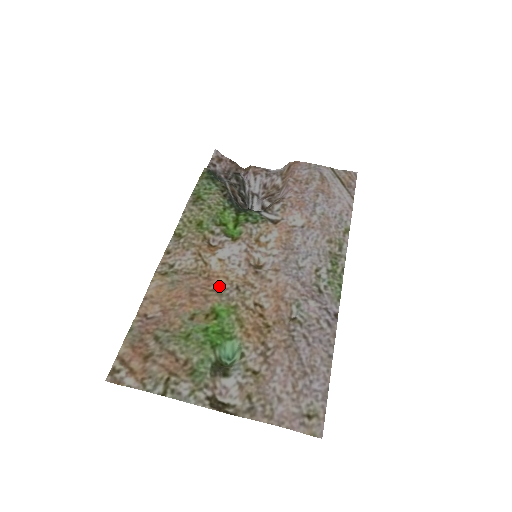
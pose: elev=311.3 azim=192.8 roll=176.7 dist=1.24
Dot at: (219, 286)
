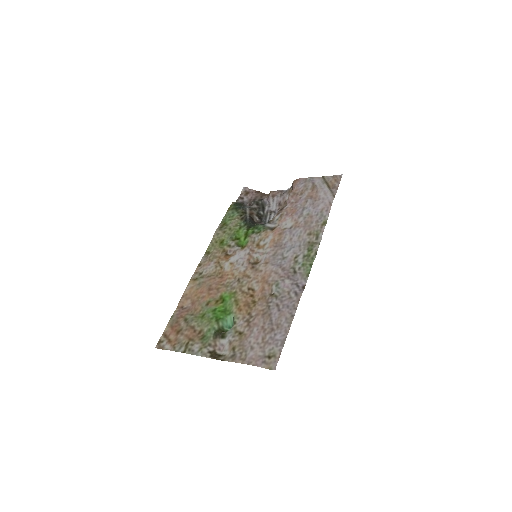
Dot at: (227, 281)
